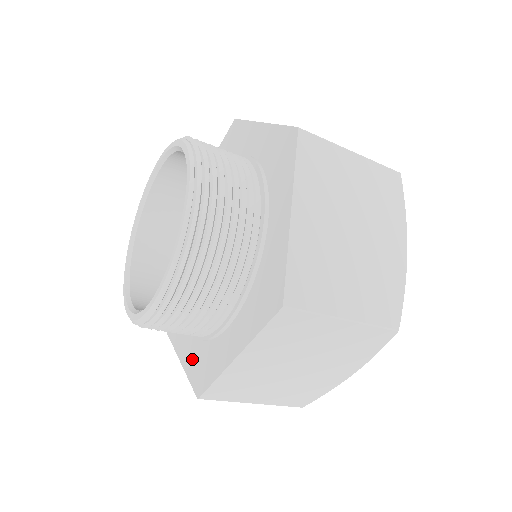
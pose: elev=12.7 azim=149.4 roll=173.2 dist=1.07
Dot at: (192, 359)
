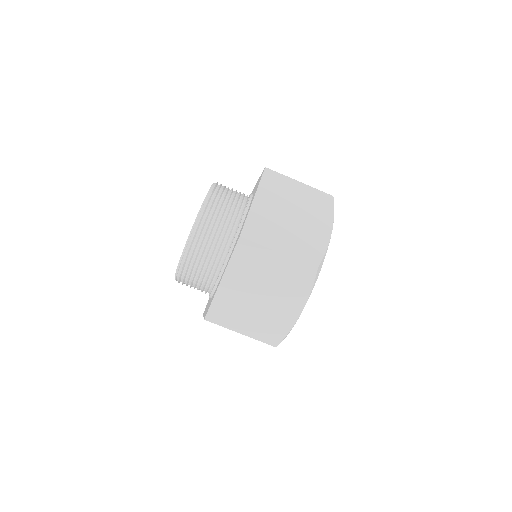
Dot at: occluded
